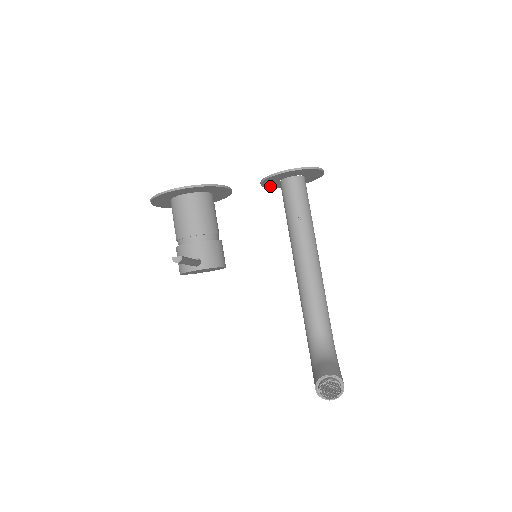
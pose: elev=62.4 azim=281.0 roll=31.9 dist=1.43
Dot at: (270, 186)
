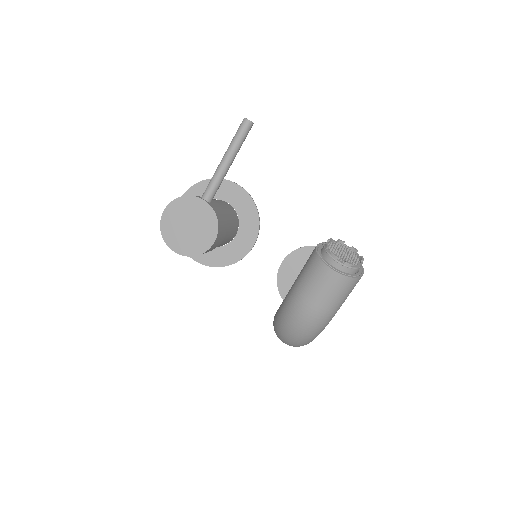
Dot at: (282, 280)
